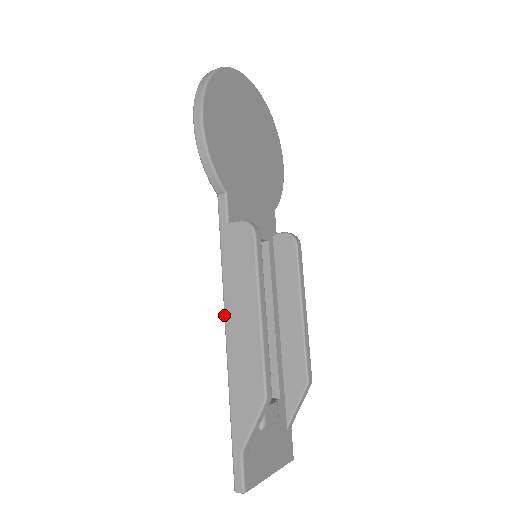
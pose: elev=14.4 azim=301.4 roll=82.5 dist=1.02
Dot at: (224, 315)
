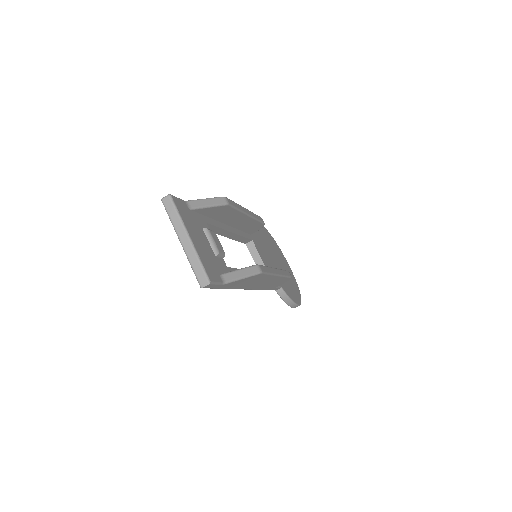
Dot at: occluded
